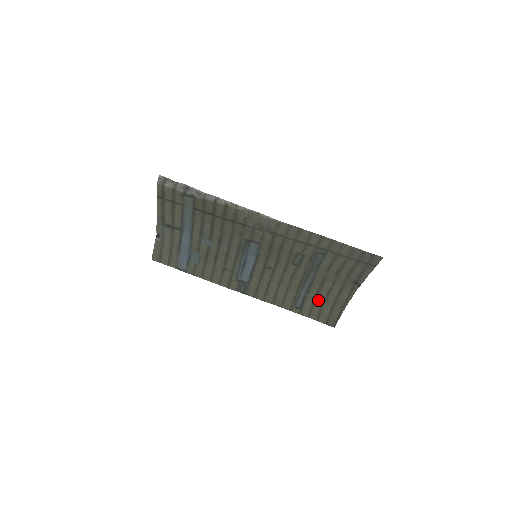
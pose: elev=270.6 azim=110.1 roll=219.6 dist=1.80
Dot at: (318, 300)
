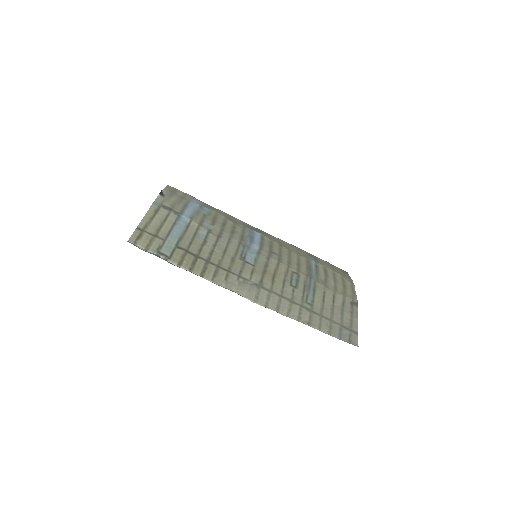
Dot at: (328, 269)
